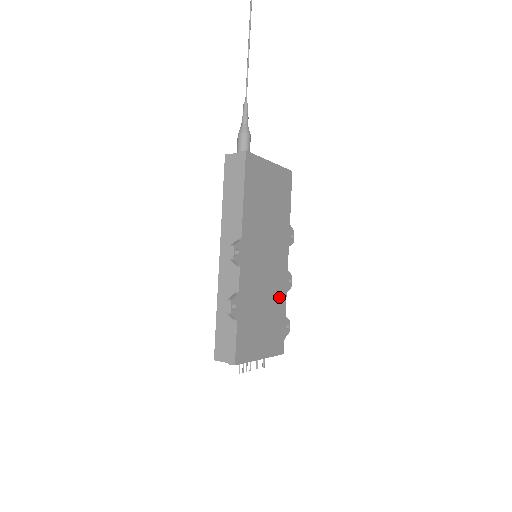
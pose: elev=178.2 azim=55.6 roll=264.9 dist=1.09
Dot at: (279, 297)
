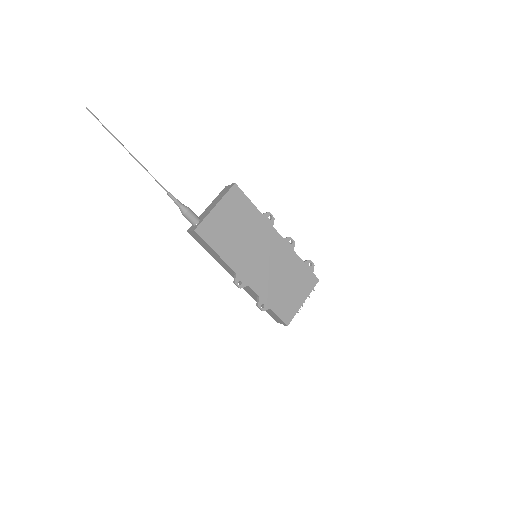
Dot at: (290, 260)
